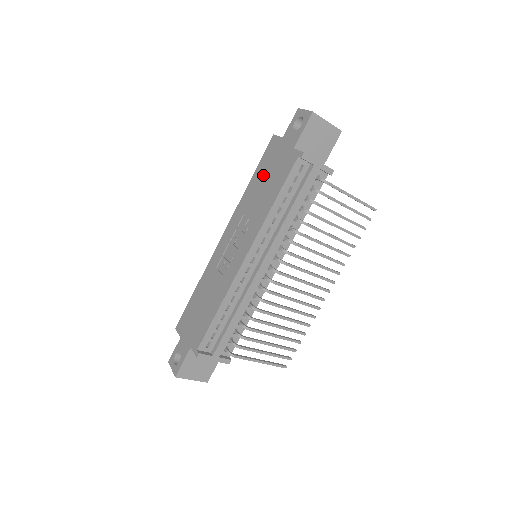
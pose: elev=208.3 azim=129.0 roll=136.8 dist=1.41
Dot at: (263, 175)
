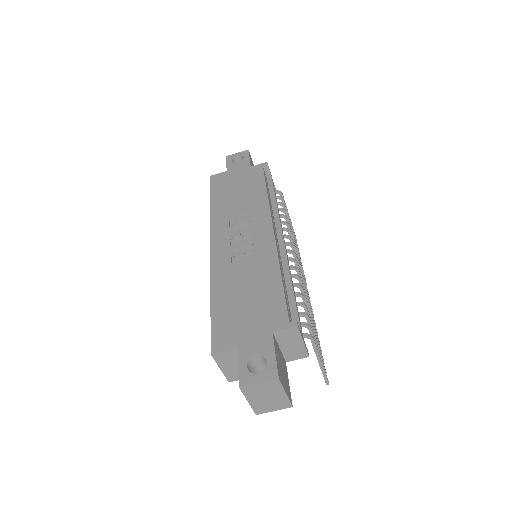
Dot at: (228, 192)
